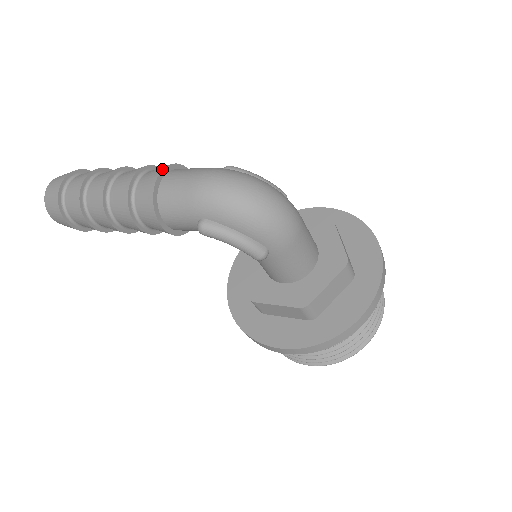
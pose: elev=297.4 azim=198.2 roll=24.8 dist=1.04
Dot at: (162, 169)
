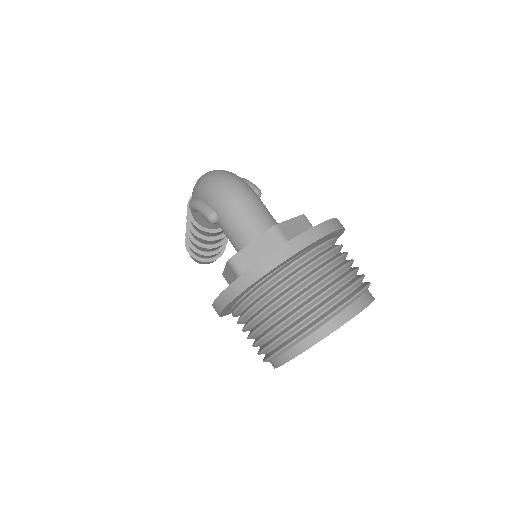
Dot at: occluded
